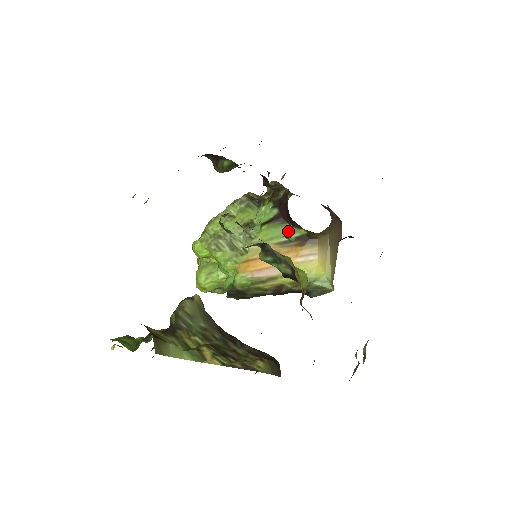
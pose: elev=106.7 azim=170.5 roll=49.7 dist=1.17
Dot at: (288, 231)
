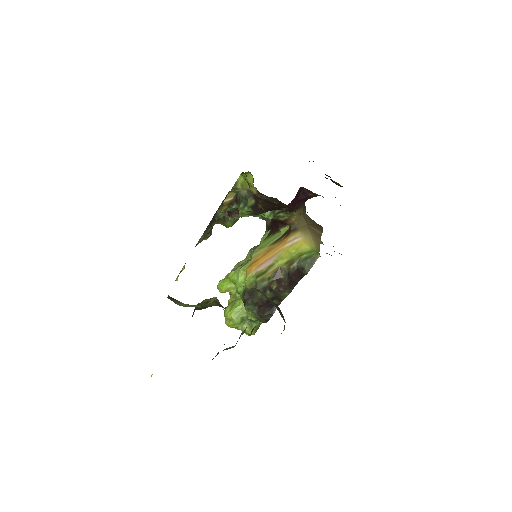
Dot at: (278, 235)
